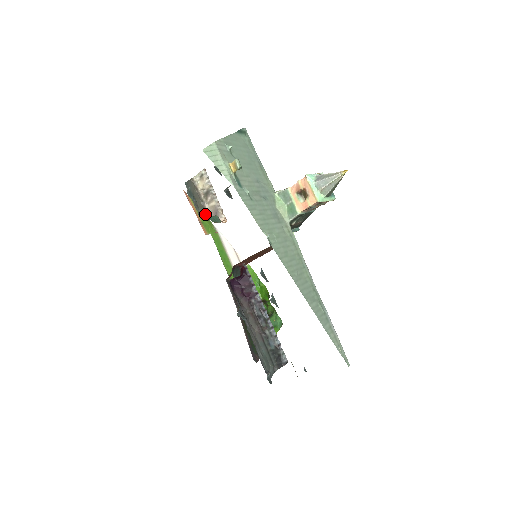
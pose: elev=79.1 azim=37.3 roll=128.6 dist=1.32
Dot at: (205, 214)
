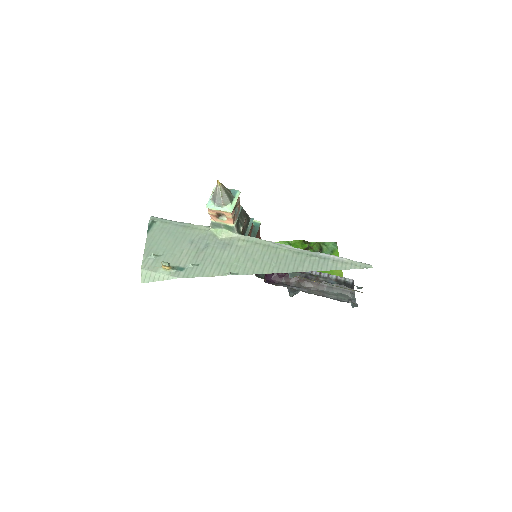
Dot at: occluded
